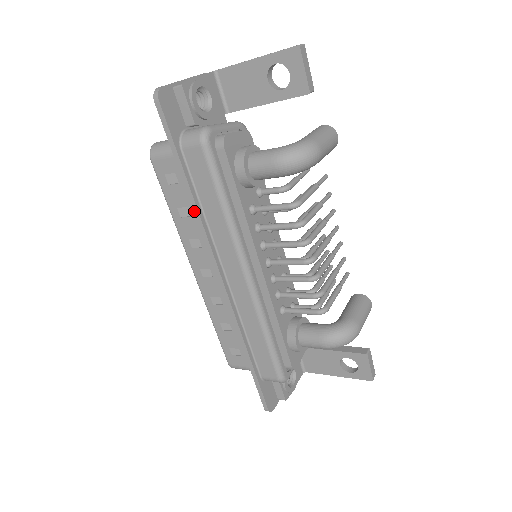
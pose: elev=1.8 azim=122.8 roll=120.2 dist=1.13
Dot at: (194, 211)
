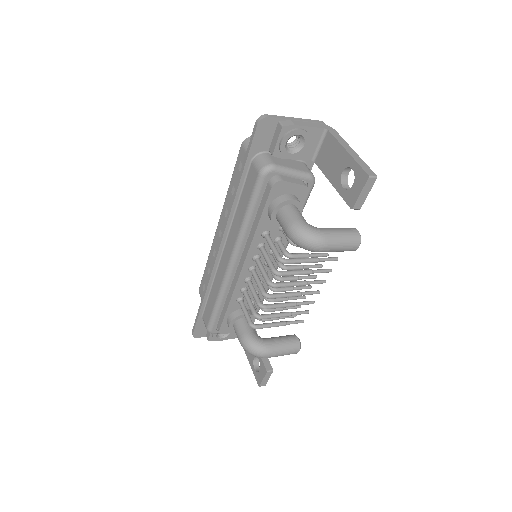
Dot at: (232, 201)
